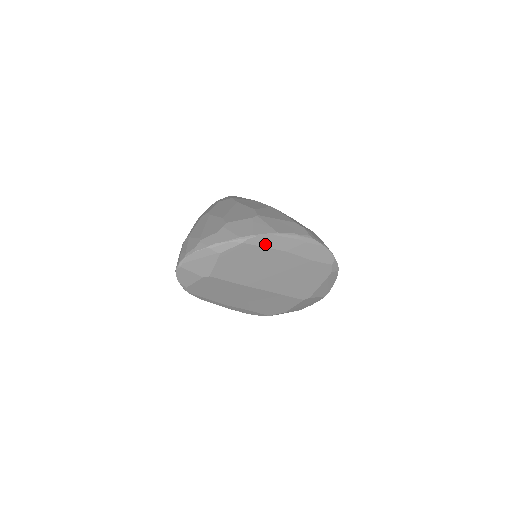
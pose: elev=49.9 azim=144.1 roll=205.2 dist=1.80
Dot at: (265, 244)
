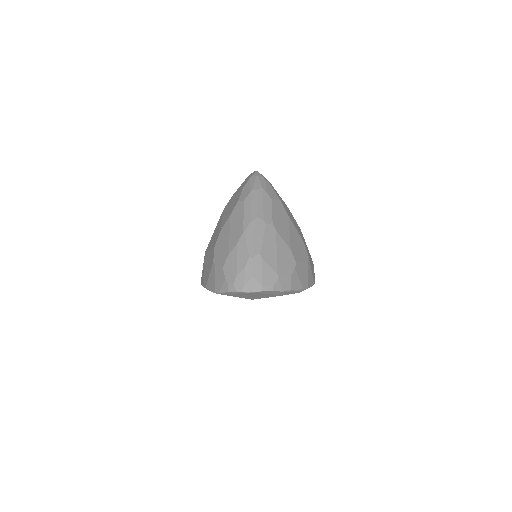
Dot at: occluded
